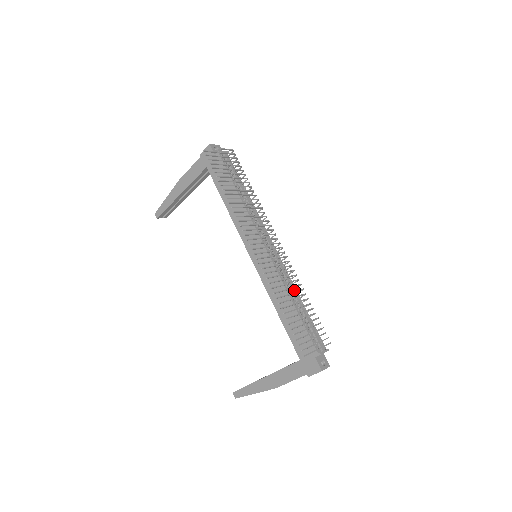
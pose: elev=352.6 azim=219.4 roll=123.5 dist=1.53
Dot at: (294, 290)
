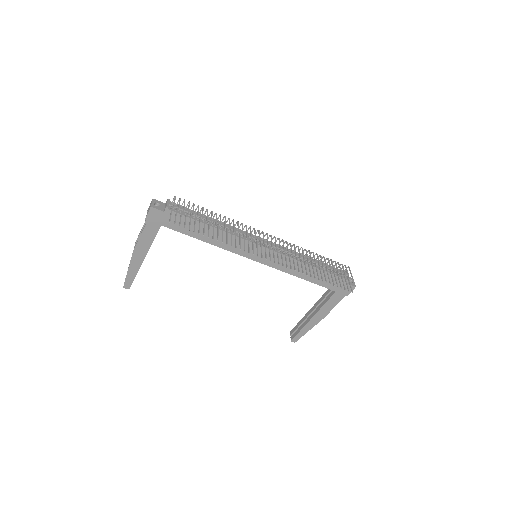
Dot at: occluded
